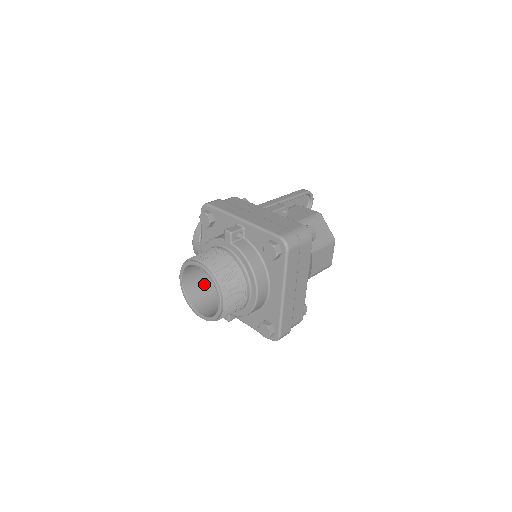
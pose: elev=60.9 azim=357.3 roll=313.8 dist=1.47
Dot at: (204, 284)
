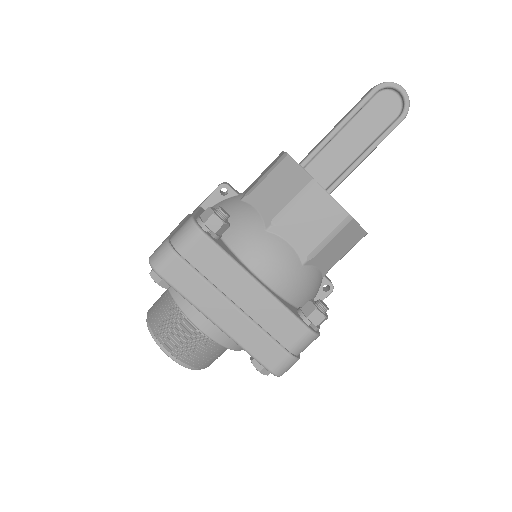
Dot at: occluded
